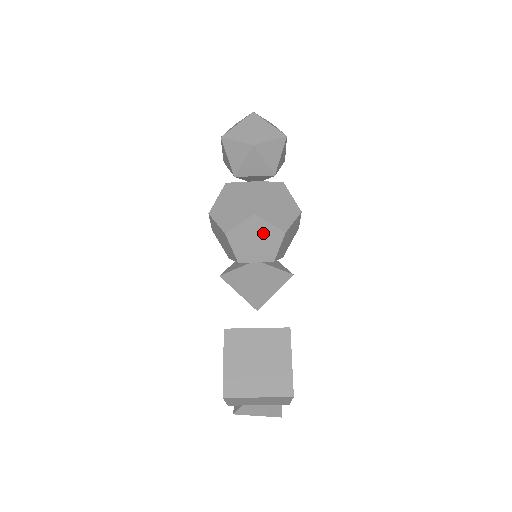
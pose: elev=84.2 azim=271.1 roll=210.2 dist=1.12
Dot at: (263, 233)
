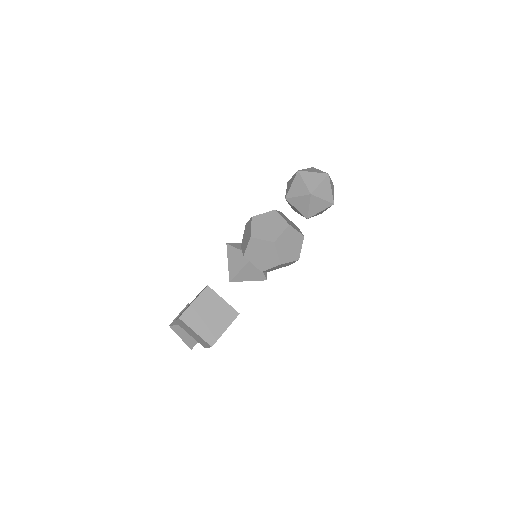
Dot at: (269, 254)
